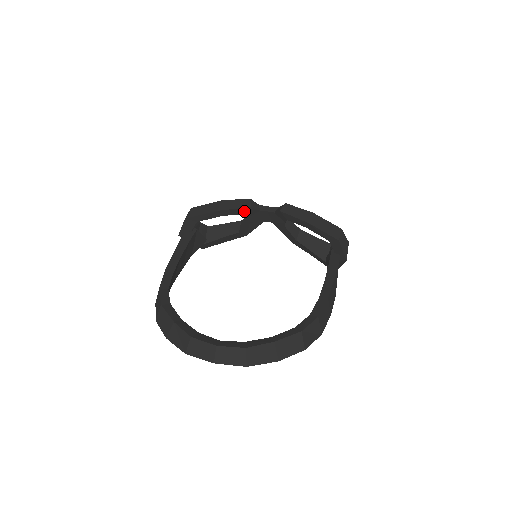
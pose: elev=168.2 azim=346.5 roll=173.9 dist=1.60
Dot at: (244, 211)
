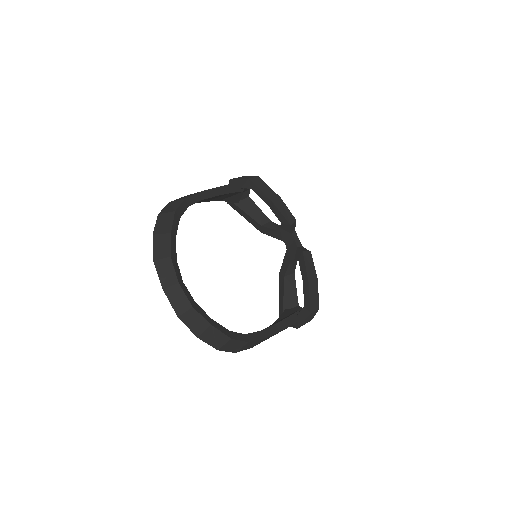
Dot at: (284, 222)
